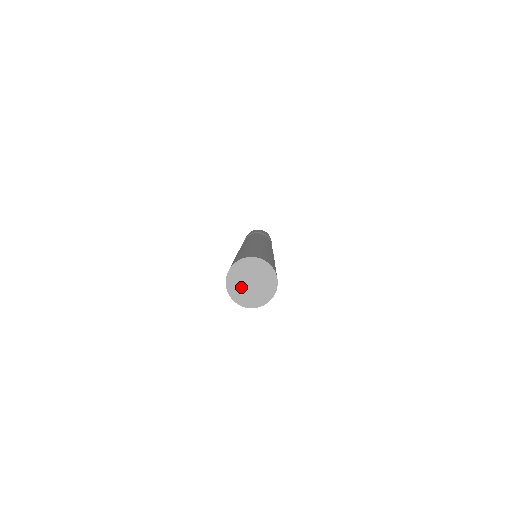
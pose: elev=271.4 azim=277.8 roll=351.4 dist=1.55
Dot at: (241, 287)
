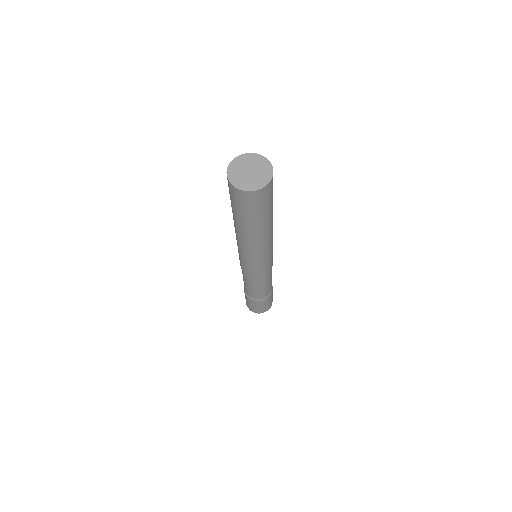
Dot at: (242, 177)
